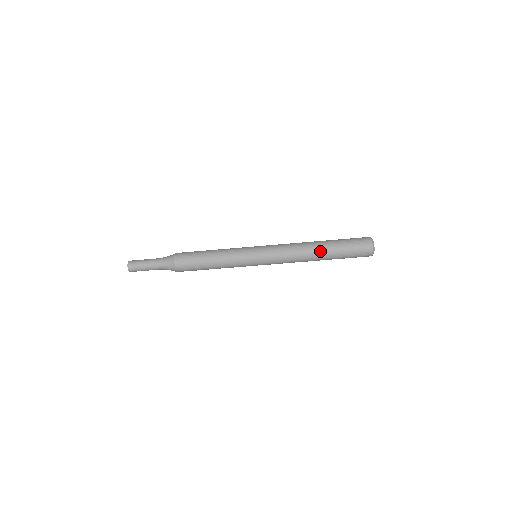
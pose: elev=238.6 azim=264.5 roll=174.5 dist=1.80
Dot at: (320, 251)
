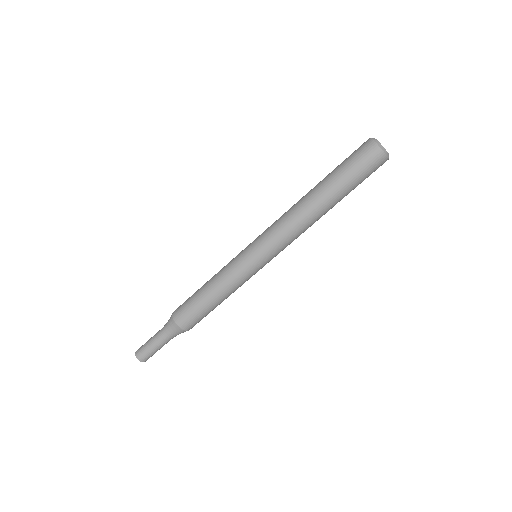
Dot at: (313, 191)
